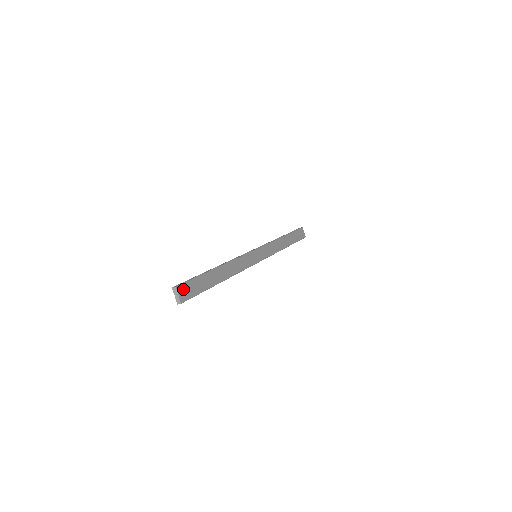
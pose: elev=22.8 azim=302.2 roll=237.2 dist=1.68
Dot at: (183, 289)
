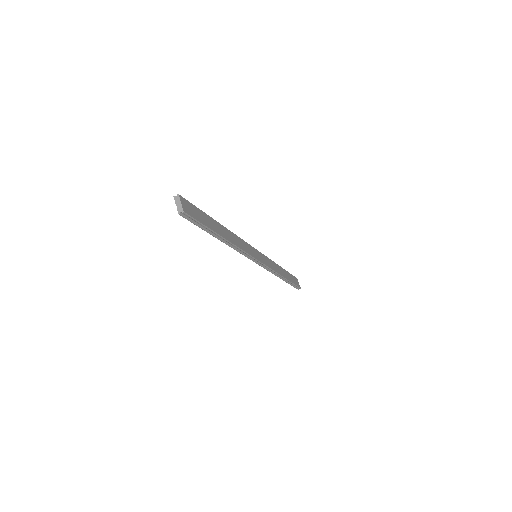
Dot at: (186, 203)
